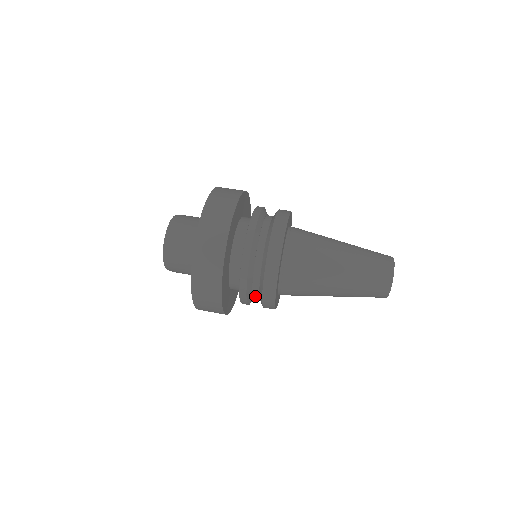
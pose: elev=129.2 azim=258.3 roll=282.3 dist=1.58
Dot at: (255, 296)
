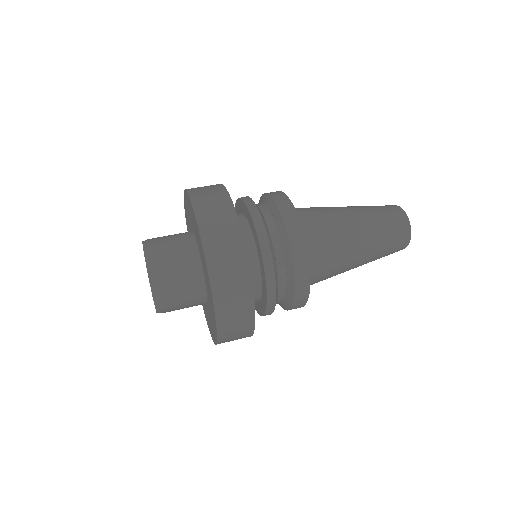
Dot at: (279, 267)
